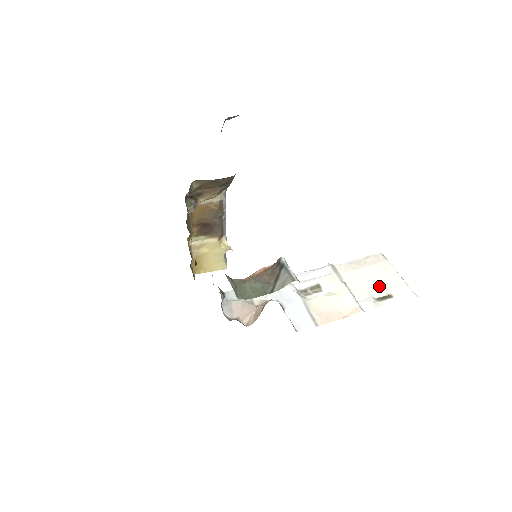
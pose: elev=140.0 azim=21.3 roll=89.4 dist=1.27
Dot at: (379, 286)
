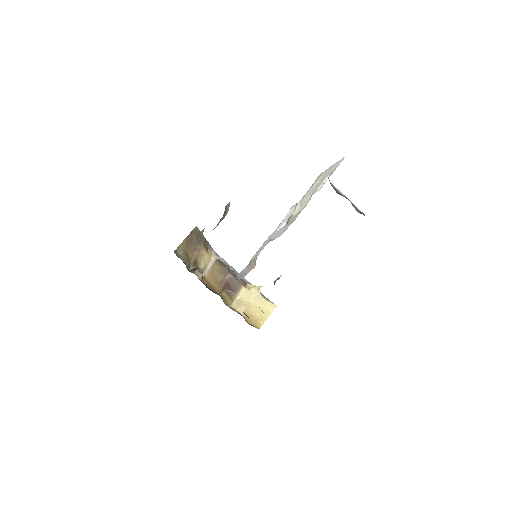
Dot at: (324, 179)
